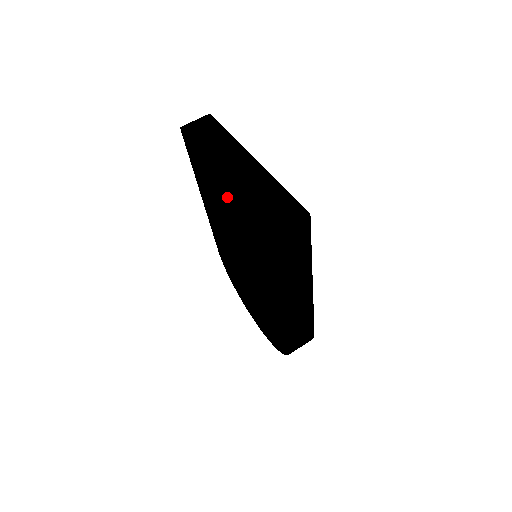
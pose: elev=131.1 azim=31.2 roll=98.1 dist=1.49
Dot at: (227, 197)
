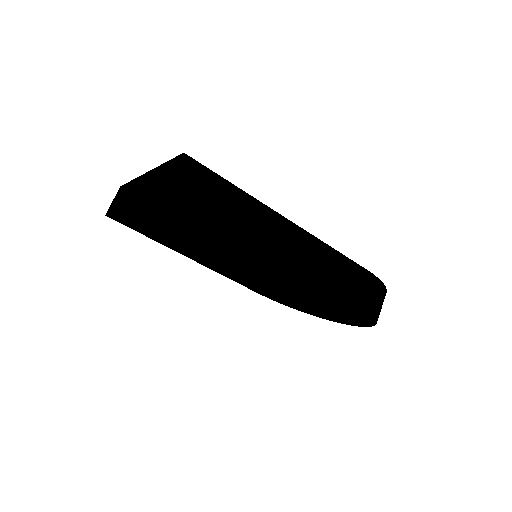
Dot at: (157, 222)
